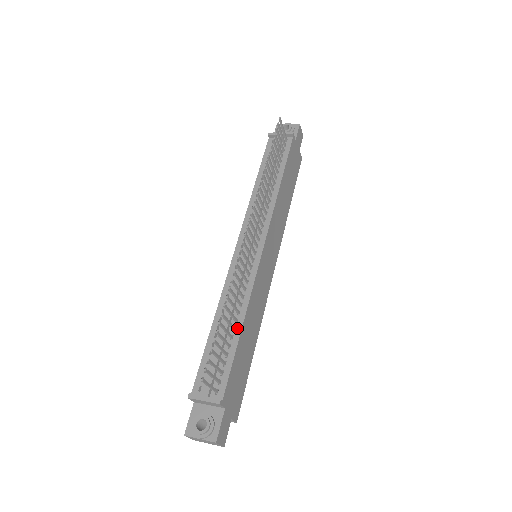
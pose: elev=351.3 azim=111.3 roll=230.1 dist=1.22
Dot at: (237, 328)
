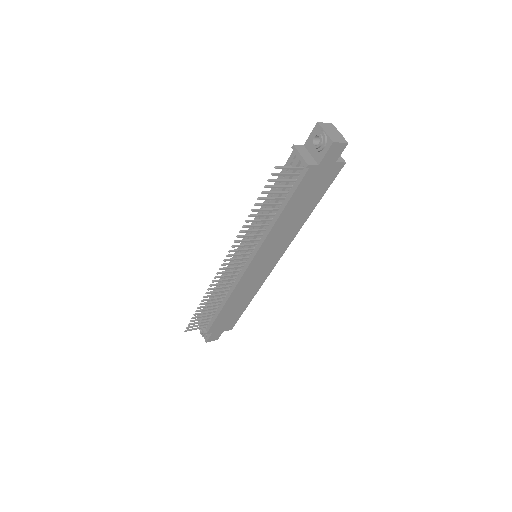
Dot at: (221, 305)
